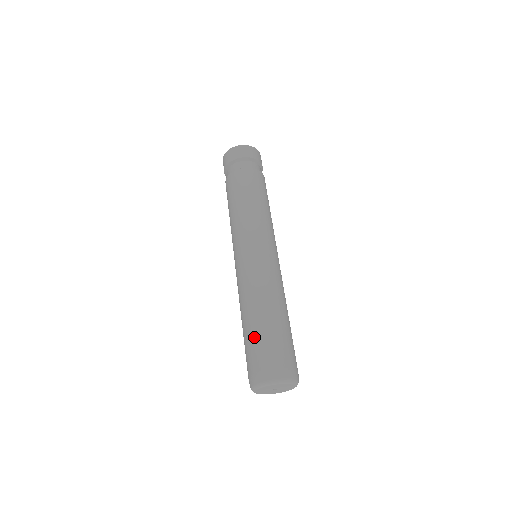
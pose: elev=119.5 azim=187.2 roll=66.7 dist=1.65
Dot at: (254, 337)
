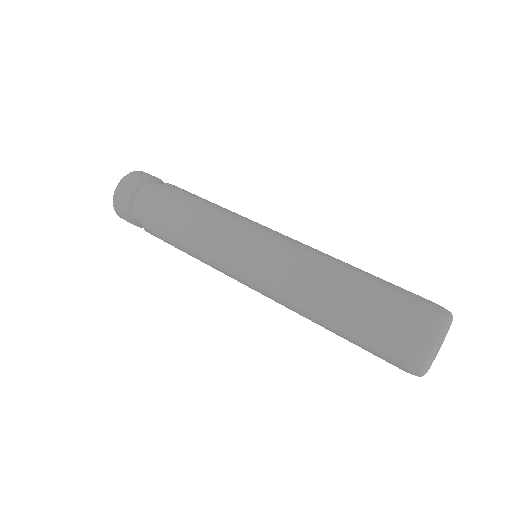
Dot at: (368, 305)
